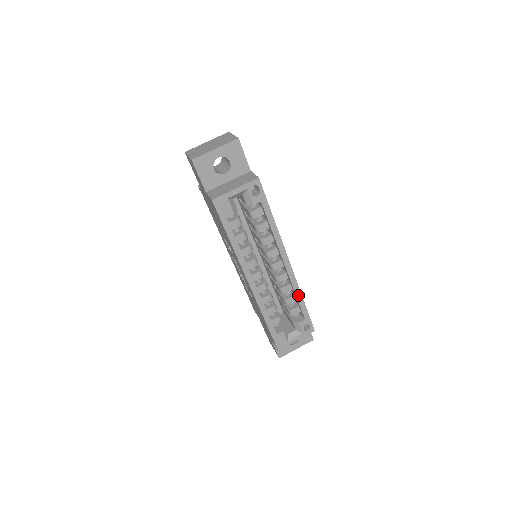
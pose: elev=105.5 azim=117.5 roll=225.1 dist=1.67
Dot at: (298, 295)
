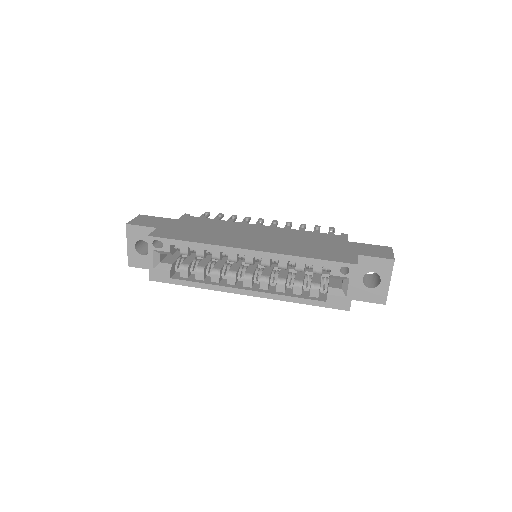
Dot at: (293, 260)
